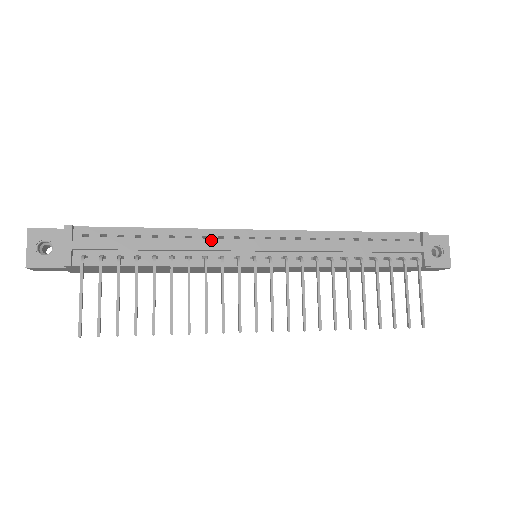
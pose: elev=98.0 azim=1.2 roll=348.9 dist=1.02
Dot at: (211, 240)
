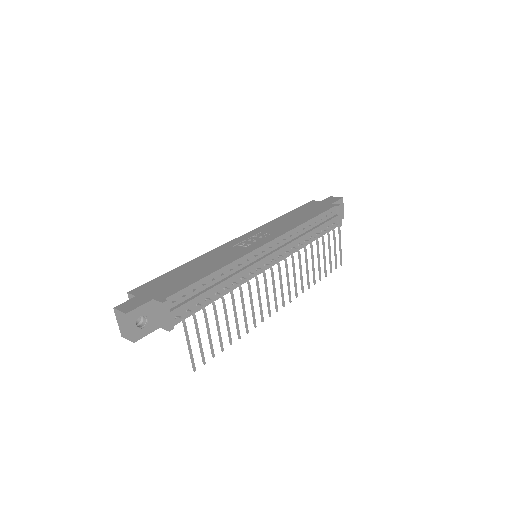
Dot at: (243, 264)
